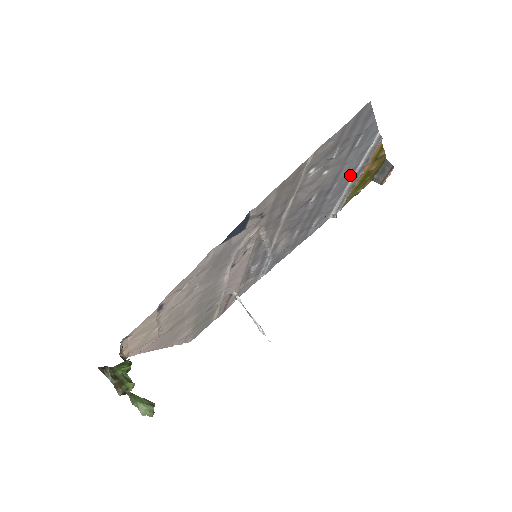
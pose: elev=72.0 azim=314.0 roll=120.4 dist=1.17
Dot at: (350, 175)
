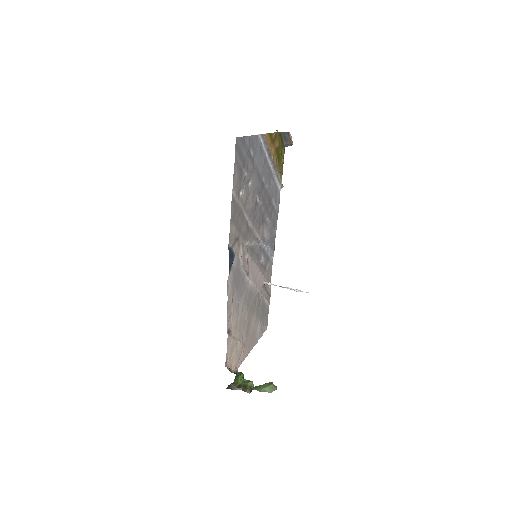
Dot at: (266, 165)
